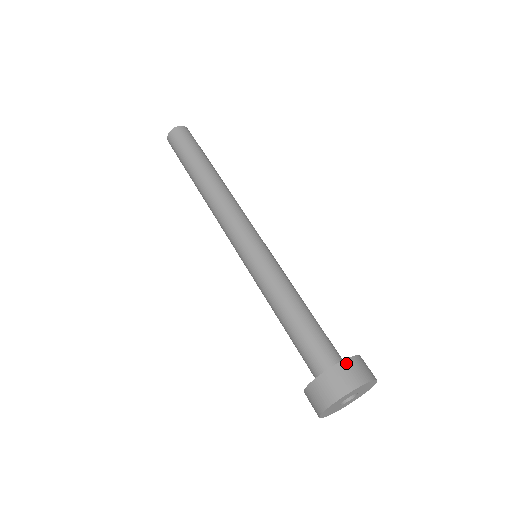
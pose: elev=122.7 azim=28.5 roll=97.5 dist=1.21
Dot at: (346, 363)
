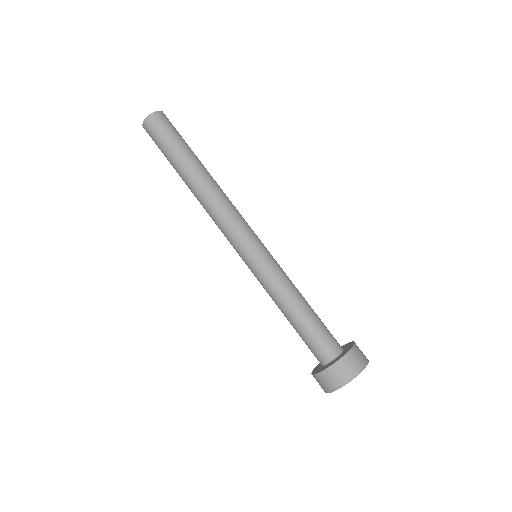
Dot at: (347, 357)
